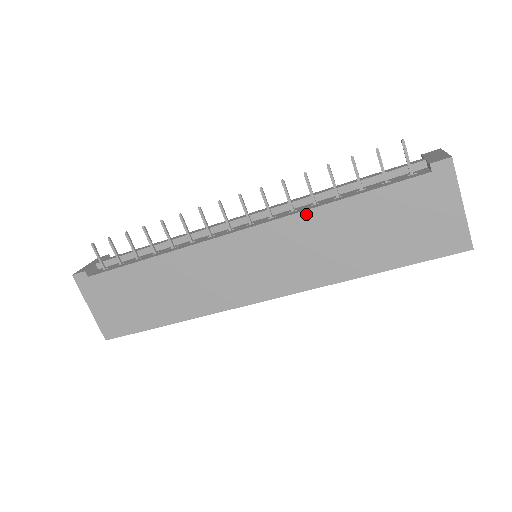
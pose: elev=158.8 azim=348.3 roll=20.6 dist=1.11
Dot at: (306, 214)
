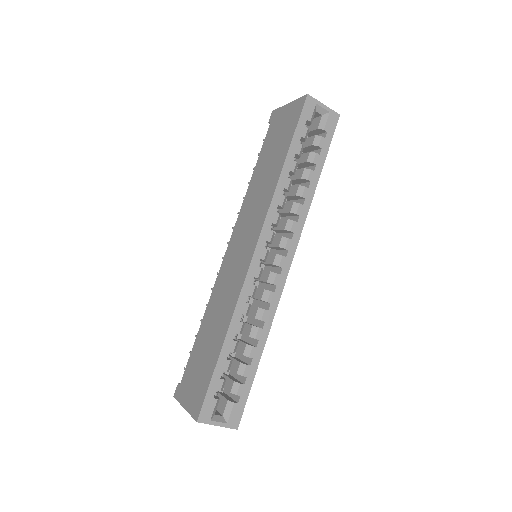
Dot at: (245, 199)
